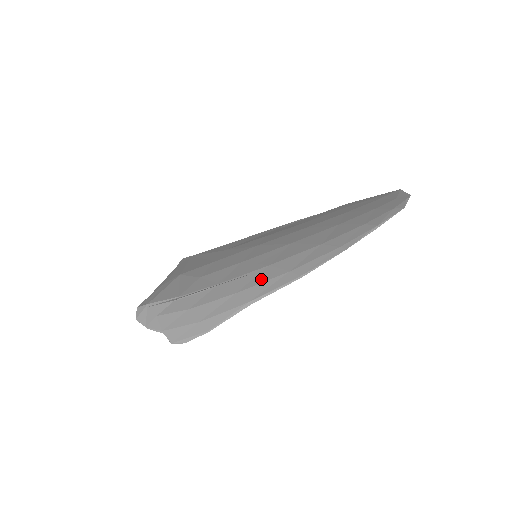
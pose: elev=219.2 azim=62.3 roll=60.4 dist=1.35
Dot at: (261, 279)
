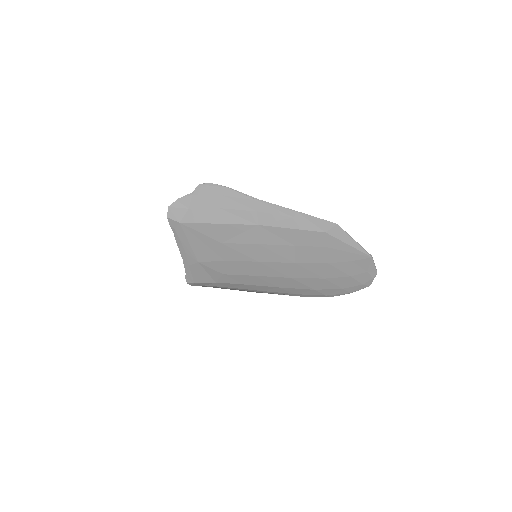
Dot at: (276, 291)
